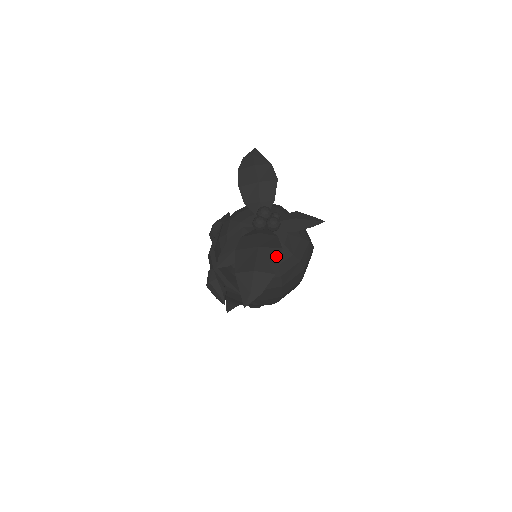
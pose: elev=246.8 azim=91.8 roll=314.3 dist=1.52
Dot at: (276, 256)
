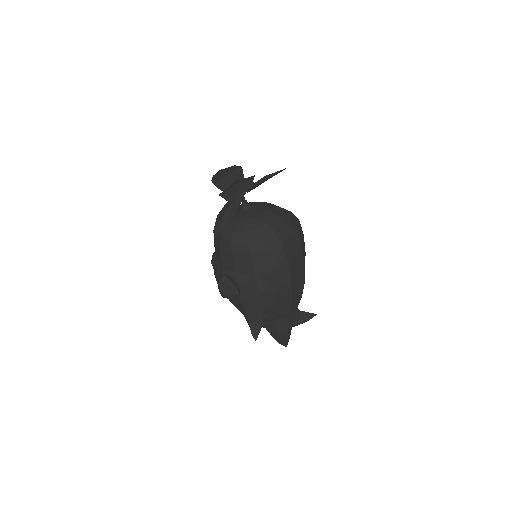
Dot at: (251, 178)
